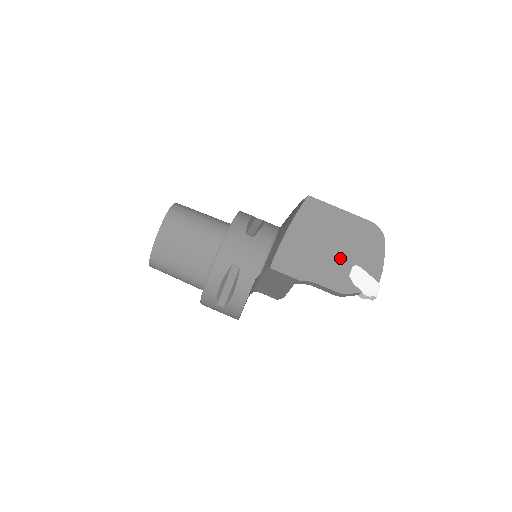
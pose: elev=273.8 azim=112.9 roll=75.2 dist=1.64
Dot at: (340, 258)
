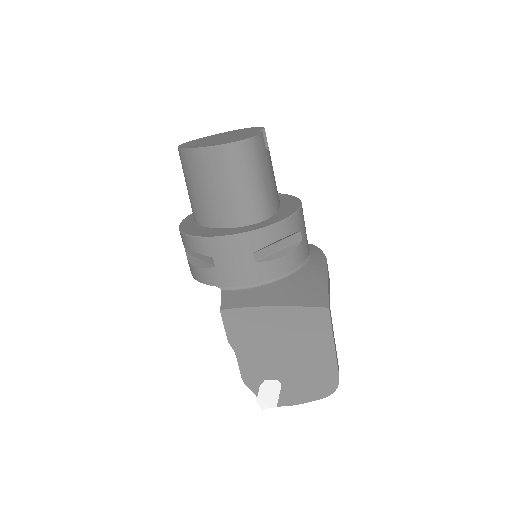
Dot at: (277, 366)
